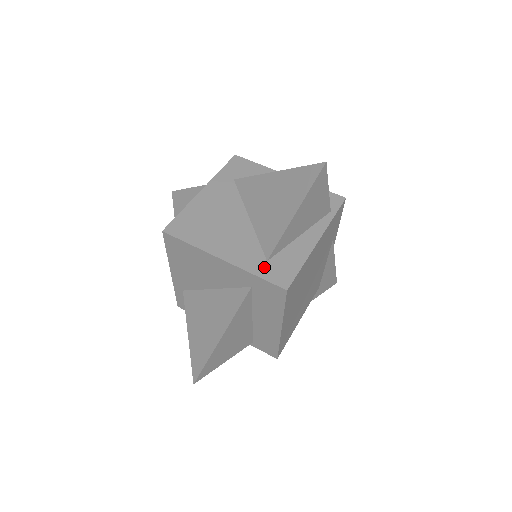
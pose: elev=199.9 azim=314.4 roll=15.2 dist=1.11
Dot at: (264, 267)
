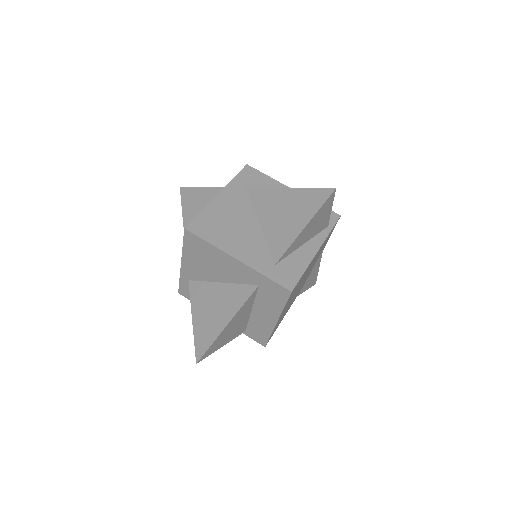
Dot at: (273, 270)
